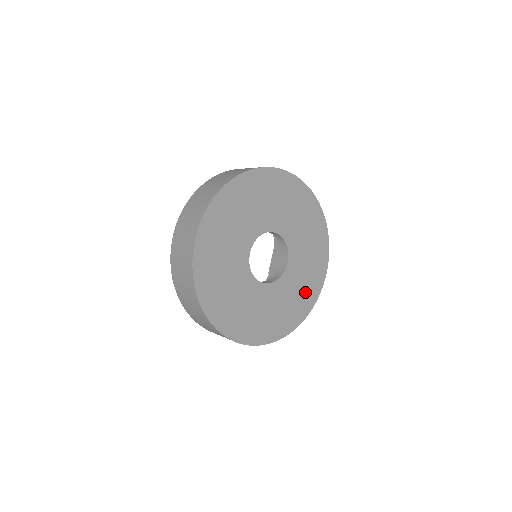
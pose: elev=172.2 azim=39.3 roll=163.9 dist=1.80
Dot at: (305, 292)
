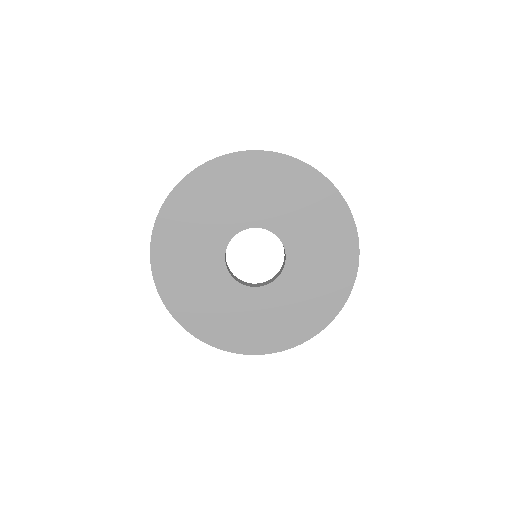
Dot at: (249, 331)
